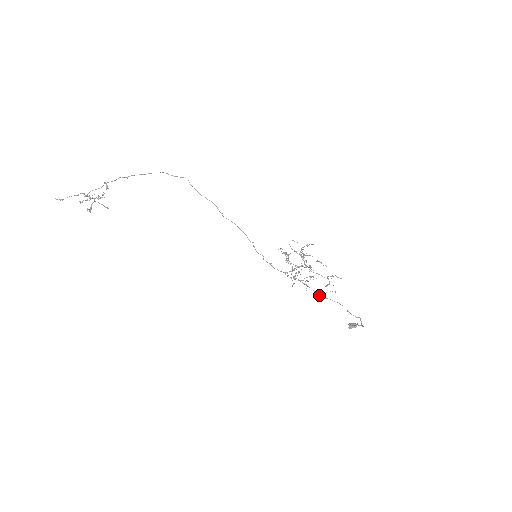
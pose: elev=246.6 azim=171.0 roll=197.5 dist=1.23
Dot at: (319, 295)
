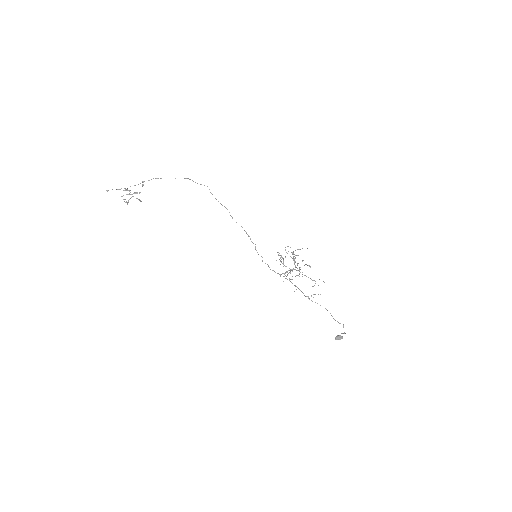
Dot at: occluded
